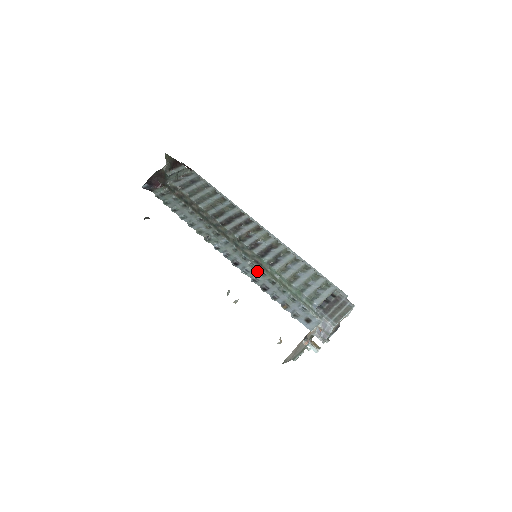
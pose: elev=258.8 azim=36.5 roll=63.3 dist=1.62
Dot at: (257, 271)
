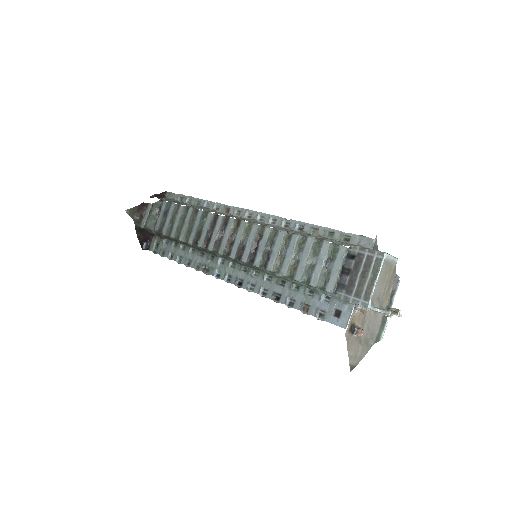
Dot at: (261, 279)
